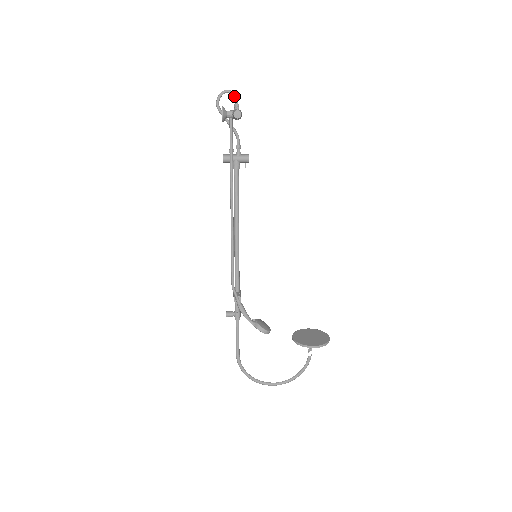
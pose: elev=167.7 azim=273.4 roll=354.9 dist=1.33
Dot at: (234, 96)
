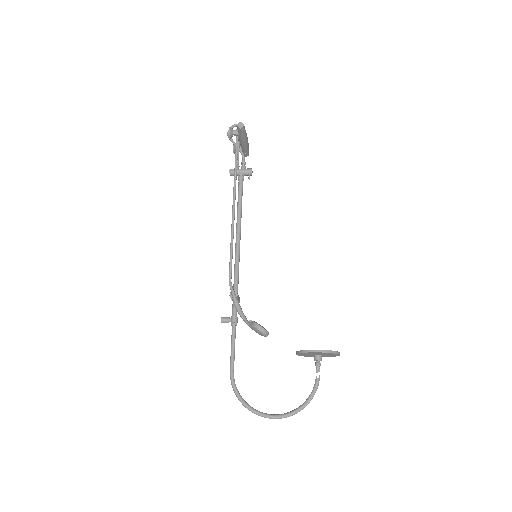
Dot at: occluded
